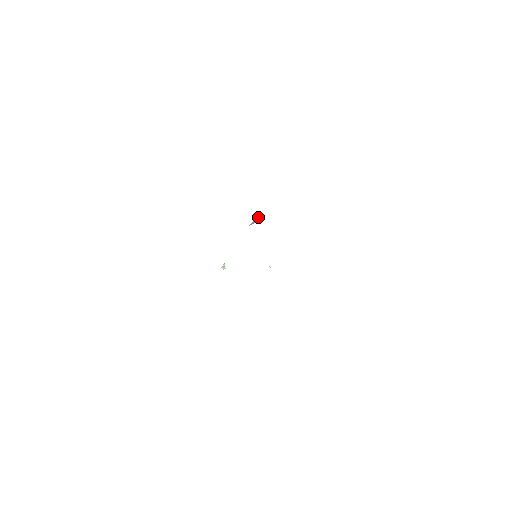
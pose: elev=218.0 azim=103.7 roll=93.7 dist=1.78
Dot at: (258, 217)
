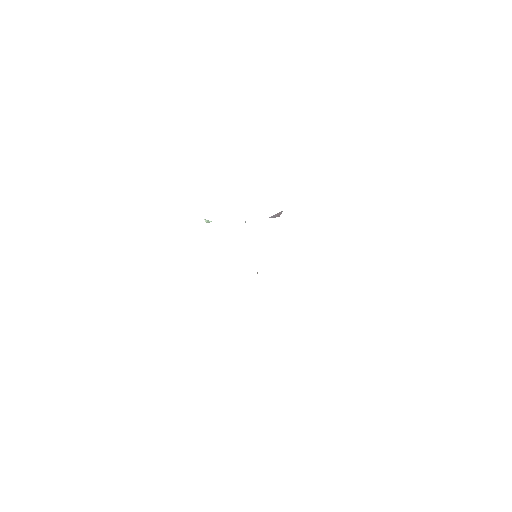
Dot at: (280, 212)
